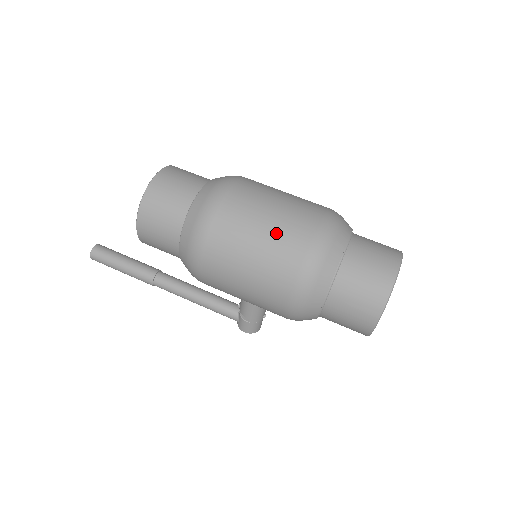
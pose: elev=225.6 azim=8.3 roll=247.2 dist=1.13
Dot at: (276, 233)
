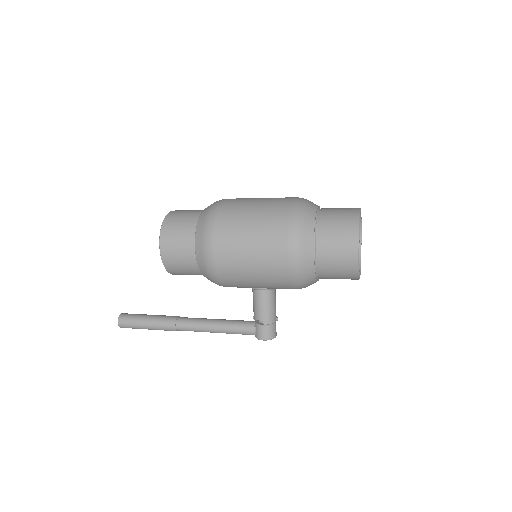
Dot at: (265, 208)
